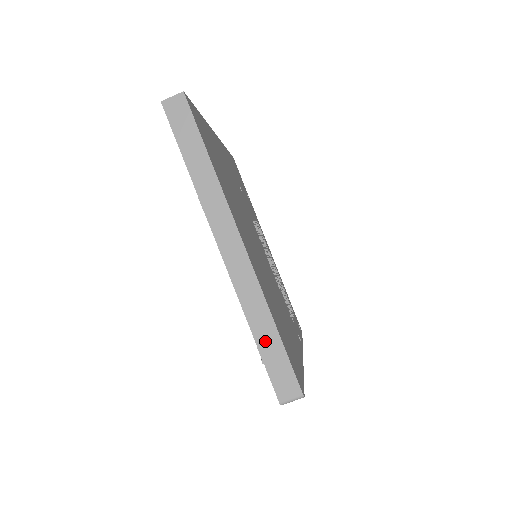
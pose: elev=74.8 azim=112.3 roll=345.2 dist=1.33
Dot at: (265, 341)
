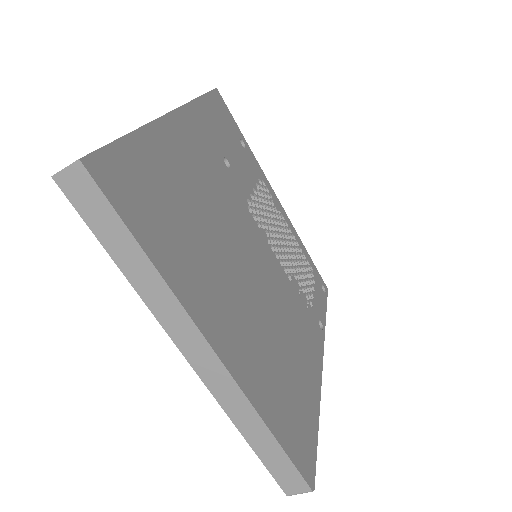
Dot at: (261, 446)
